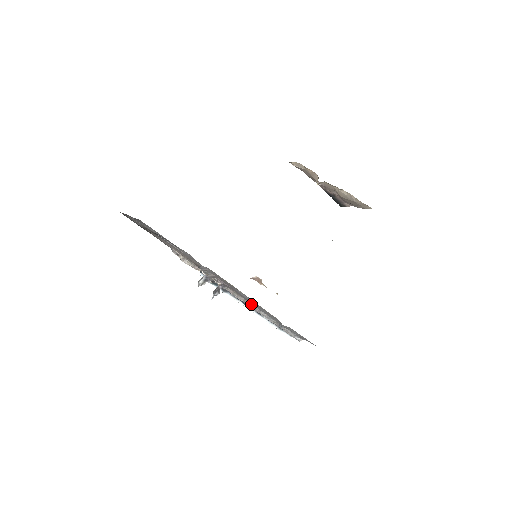
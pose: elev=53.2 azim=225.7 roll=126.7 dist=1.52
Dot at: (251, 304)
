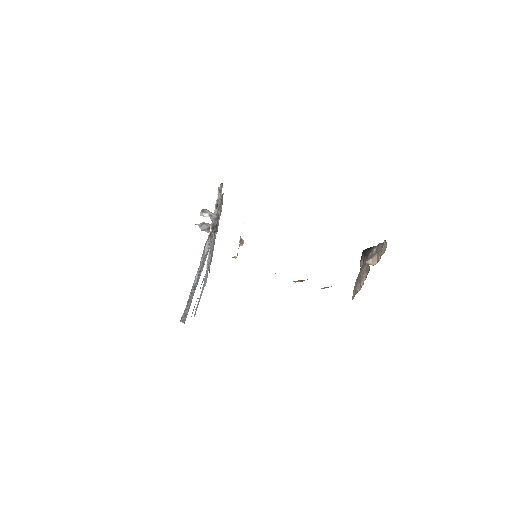
Dot at: occluded
